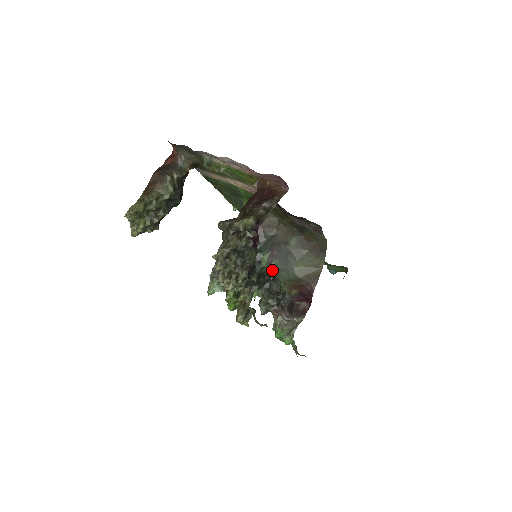
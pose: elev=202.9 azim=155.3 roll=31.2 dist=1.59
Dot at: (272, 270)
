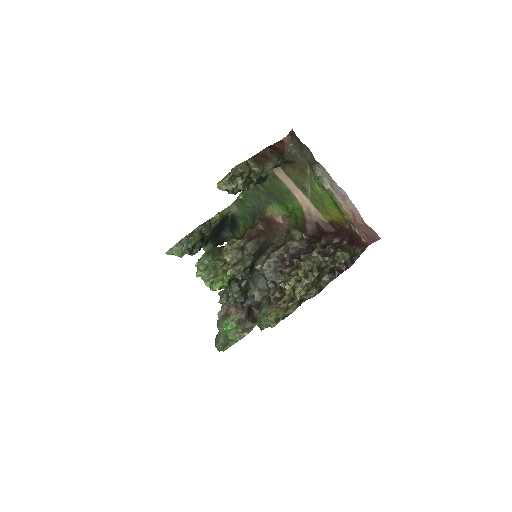
Dot at: (259, 274)
